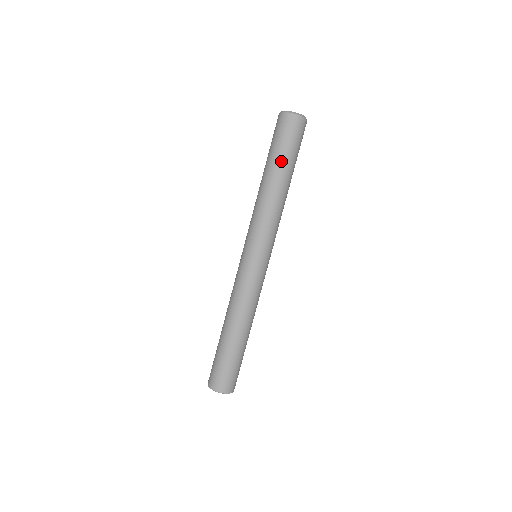
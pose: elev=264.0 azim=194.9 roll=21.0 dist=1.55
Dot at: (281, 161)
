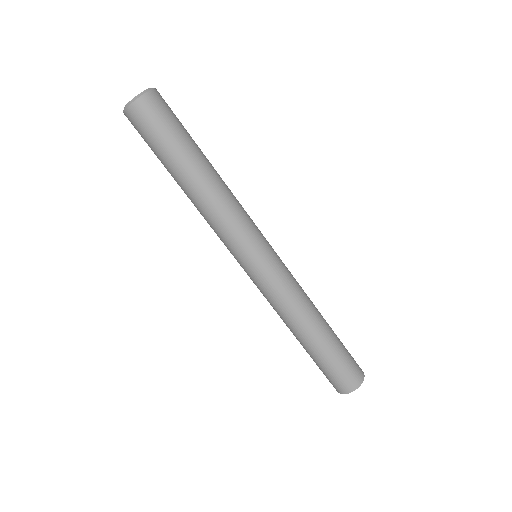
Dot at: (177, 157)
